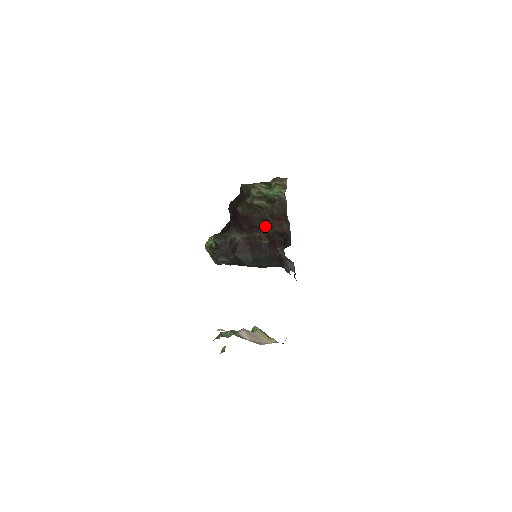
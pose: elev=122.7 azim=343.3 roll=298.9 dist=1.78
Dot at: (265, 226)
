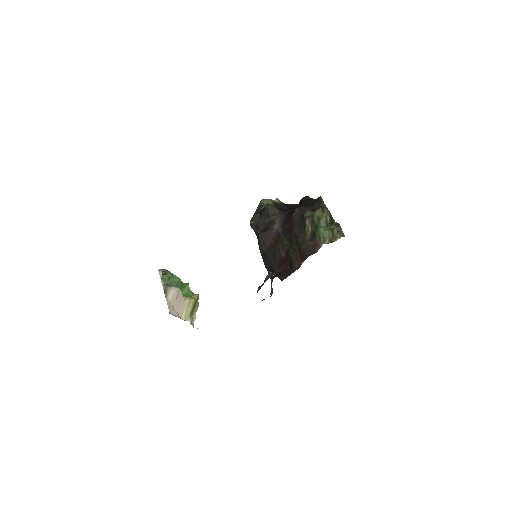
Dot at: (293, 244)
